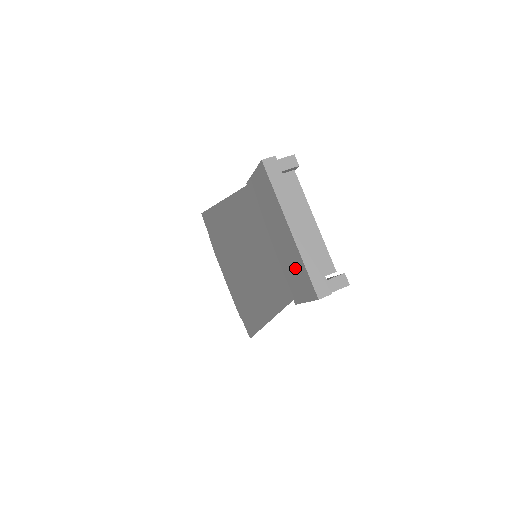
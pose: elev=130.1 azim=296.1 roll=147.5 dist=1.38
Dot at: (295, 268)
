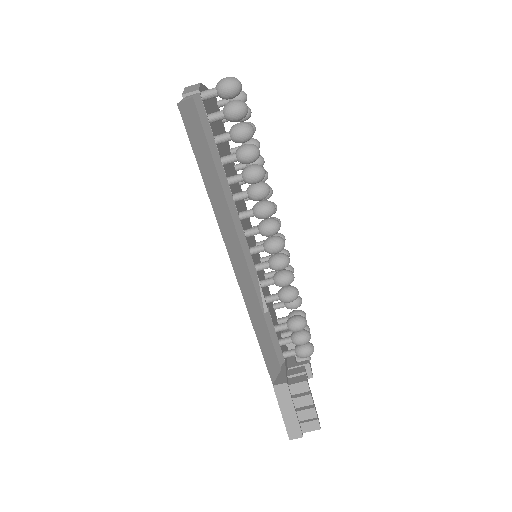
Dot at: occluded
